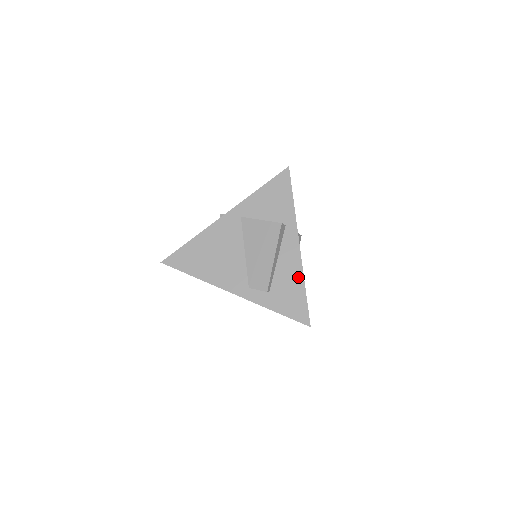
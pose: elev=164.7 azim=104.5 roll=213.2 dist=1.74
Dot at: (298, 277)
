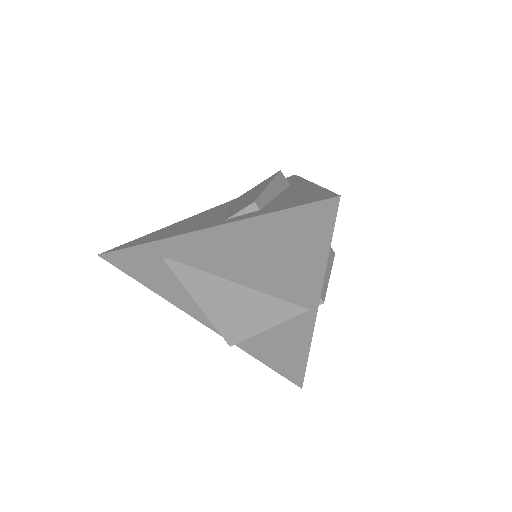
Dot at: (311, 189)
